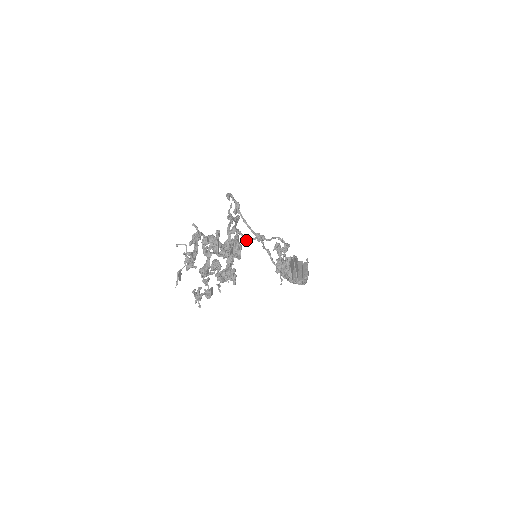
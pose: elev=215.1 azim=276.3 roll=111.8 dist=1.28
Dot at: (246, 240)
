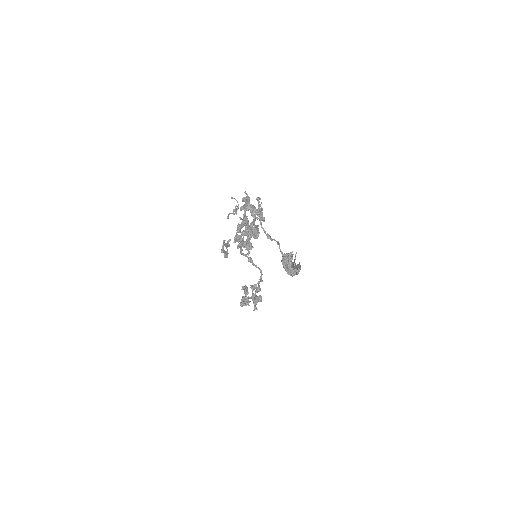
Dot at: (242, 253)
